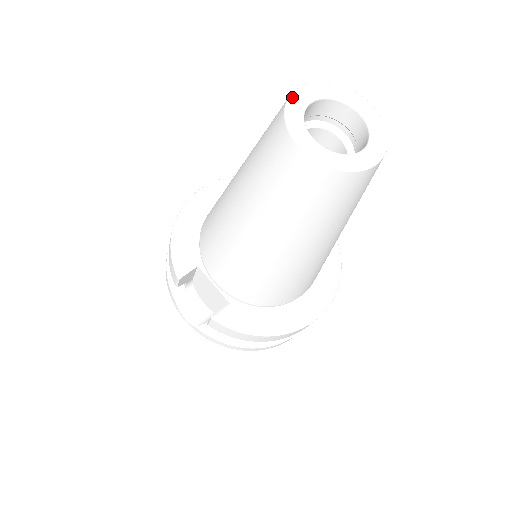
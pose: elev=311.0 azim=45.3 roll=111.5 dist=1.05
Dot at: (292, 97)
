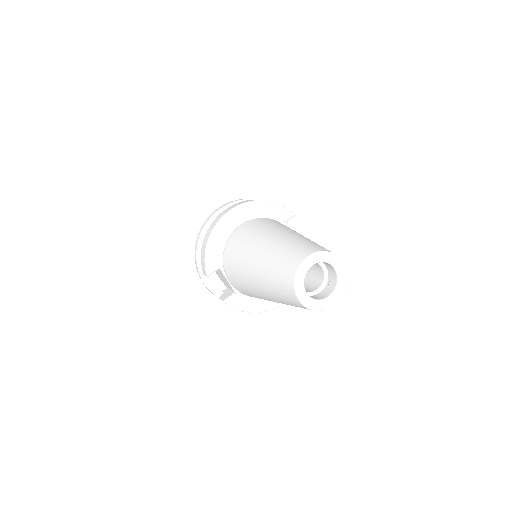
Dot at: (302, 266)
